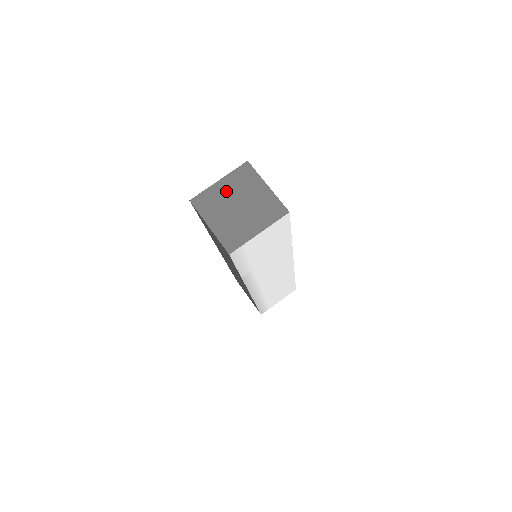
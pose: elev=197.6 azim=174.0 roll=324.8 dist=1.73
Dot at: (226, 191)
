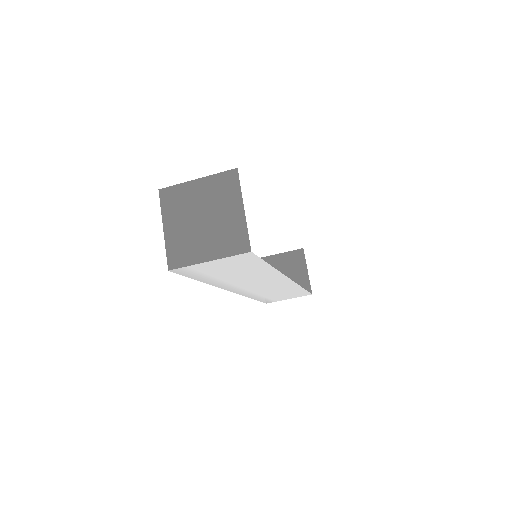
Dot at: (198, 195)
